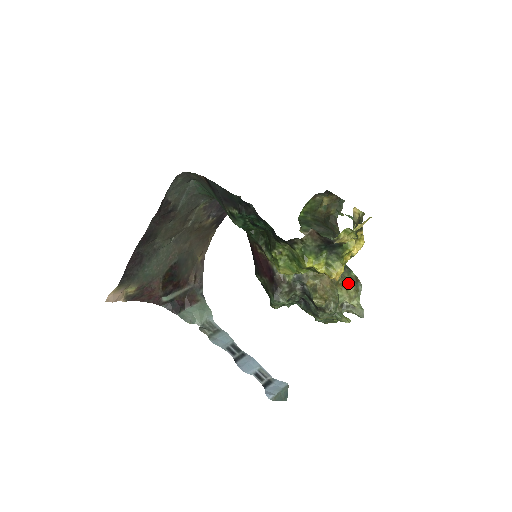
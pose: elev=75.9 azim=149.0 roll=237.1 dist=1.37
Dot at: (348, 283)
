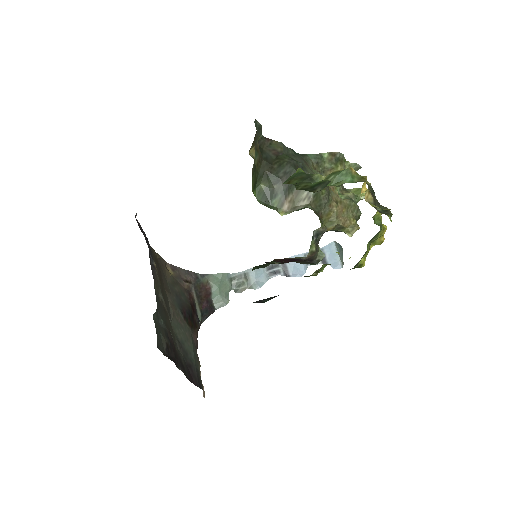
Dot at: (333, 169)
